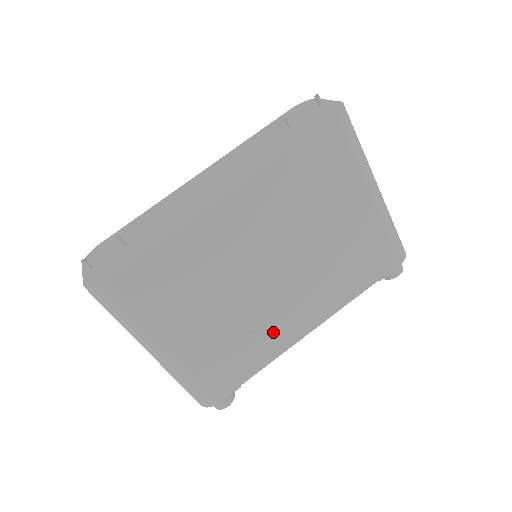
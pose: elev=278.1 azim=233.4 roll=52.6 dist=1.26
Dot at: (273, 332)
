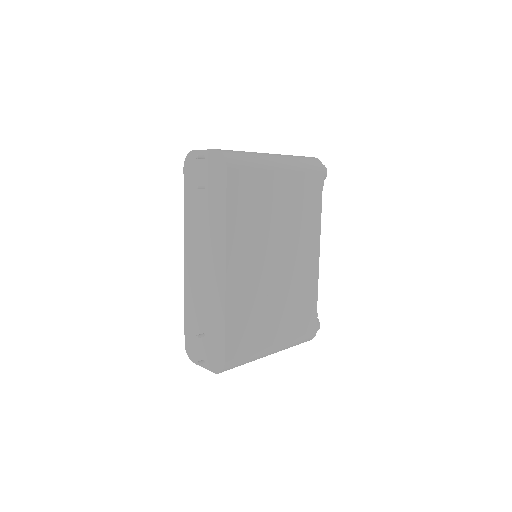
Dot at: (305, 278)
